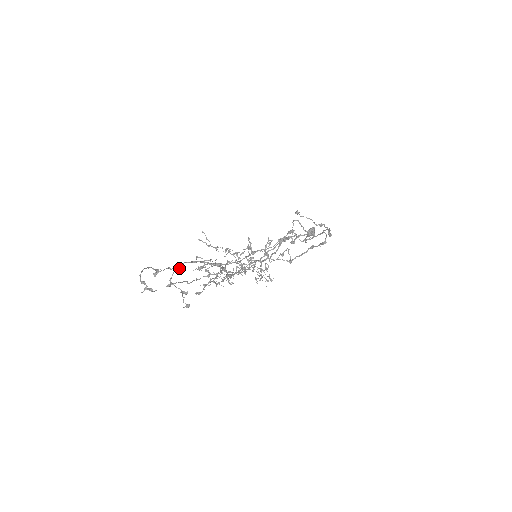
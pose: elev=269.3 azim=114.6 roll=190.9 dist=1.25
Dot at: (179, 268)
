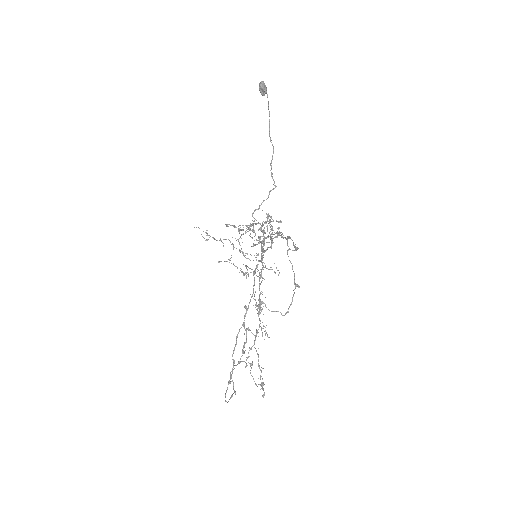
Dot at: (234, 363)
